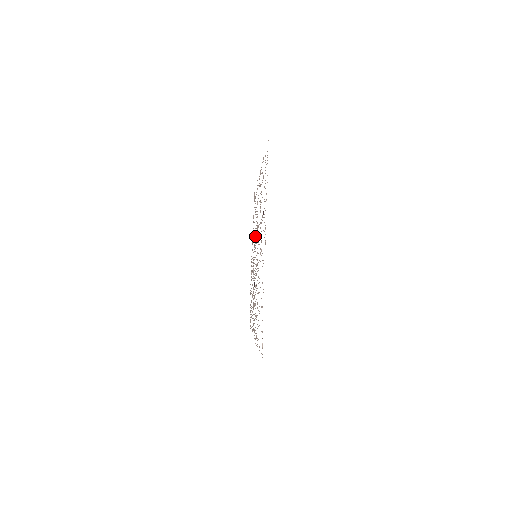
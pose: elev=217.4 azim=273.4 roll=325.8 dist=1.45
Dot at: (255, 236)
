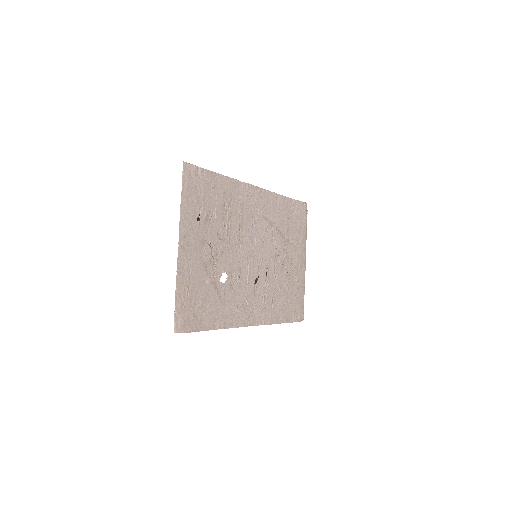
Dot at: (267, 239)
